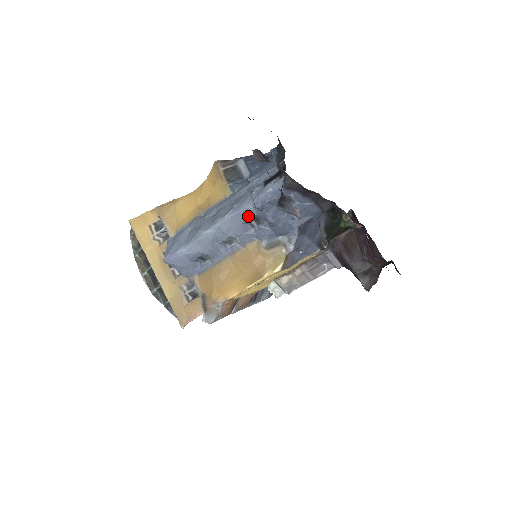
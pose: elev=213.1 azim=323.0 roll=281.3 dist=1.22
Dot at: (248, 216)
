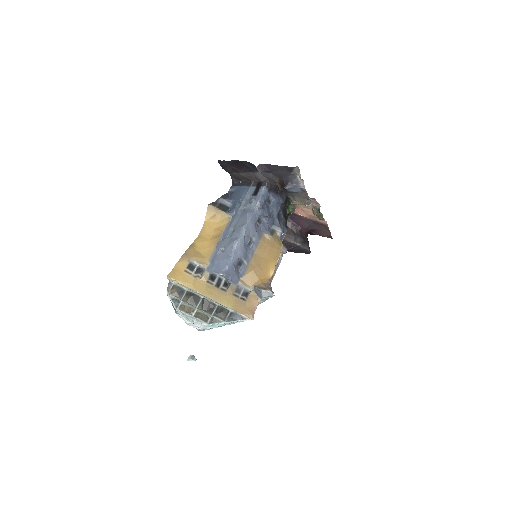
Dot at: (256, 218)
